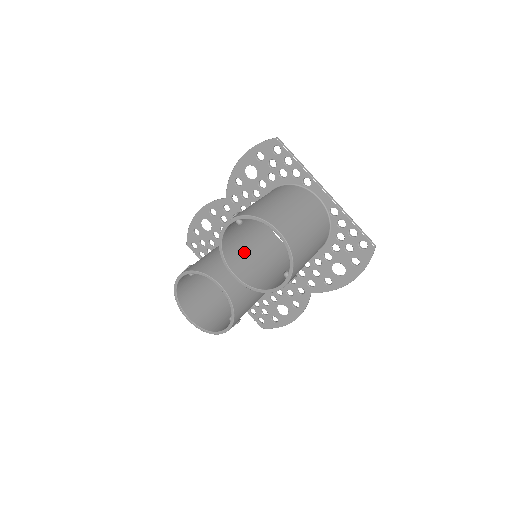
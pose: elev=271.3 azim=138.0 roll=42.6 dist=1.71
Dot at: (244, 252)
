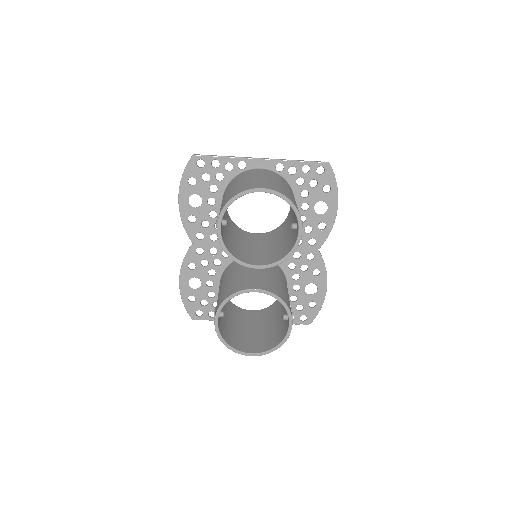
Dot at: (247, 252)
